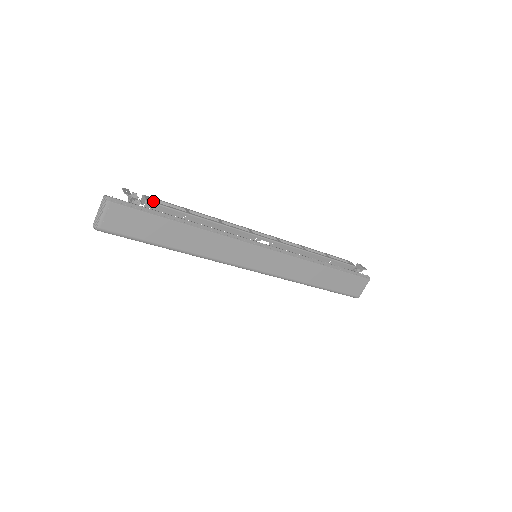
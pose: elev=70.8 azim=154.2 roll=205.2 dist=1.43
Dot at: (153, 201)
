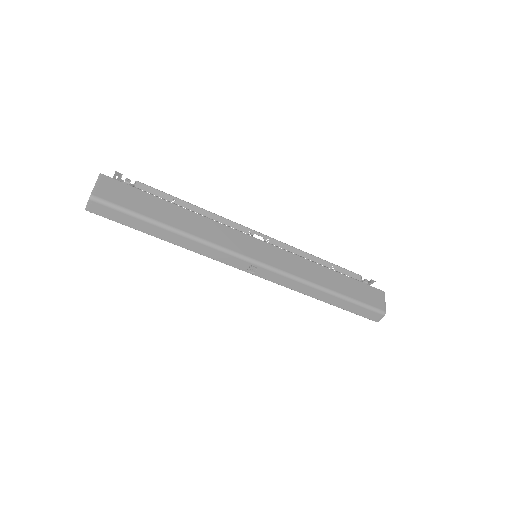
Dot at: (142, 185)
